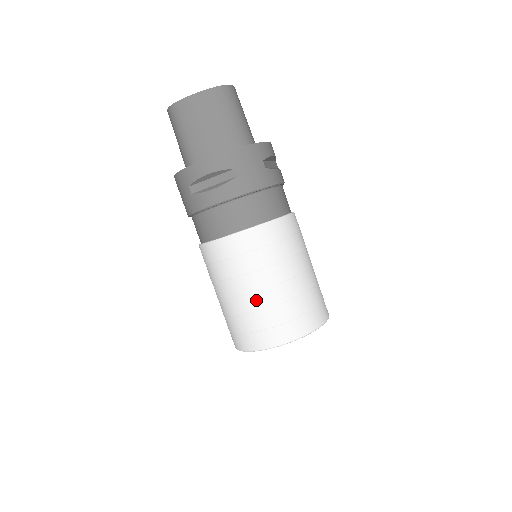
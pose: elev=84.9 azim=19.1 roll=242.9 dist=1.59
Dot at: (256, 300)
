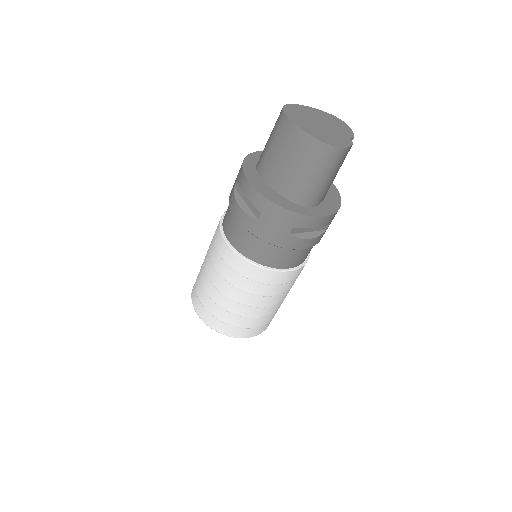
Dot at: (209, 286)
